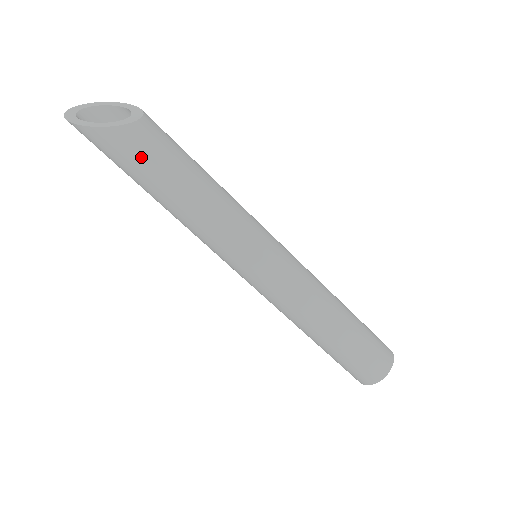
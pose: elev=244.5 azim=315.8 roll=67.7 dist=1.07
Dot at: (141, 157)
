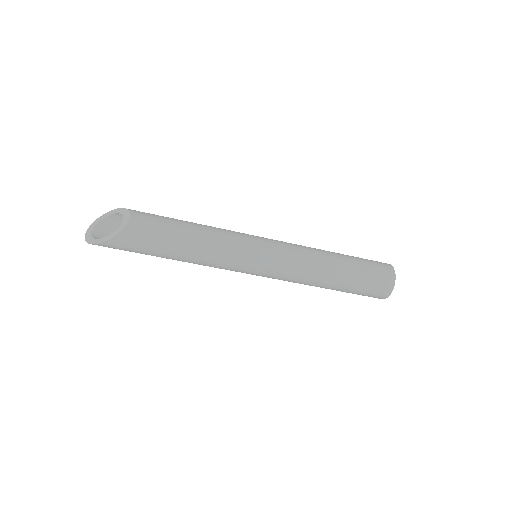
Dot at: (144, 242)
